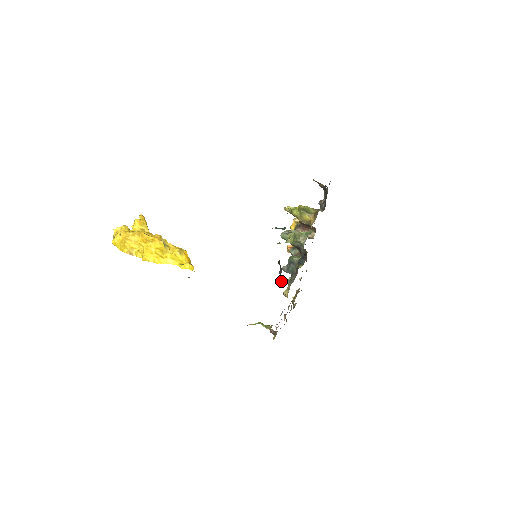
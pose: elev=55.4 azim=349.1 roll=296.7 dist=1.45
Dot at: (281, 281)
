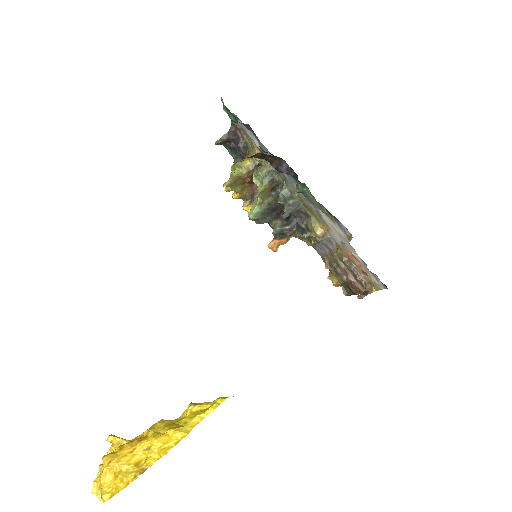
Dot at: occluded
